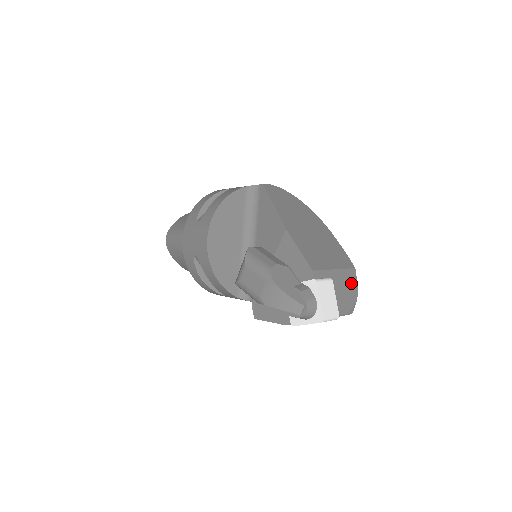
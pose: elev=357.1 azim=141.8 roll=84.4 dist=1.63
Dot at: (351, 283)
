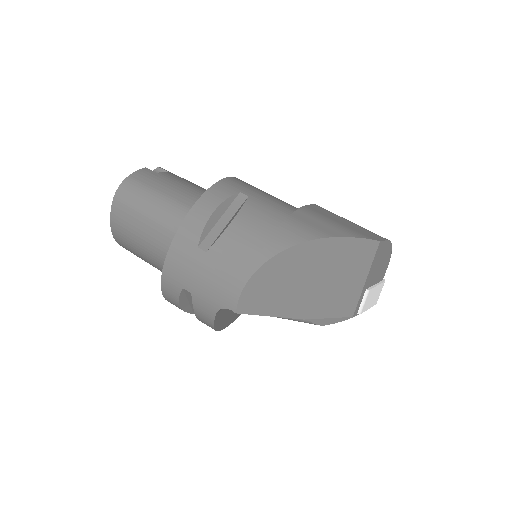
Dot at: (382, 252)
